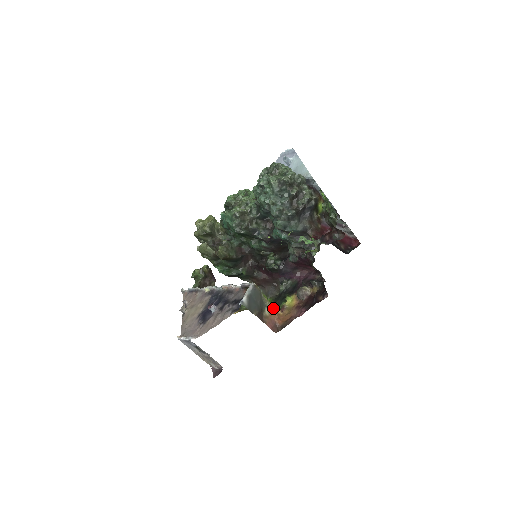
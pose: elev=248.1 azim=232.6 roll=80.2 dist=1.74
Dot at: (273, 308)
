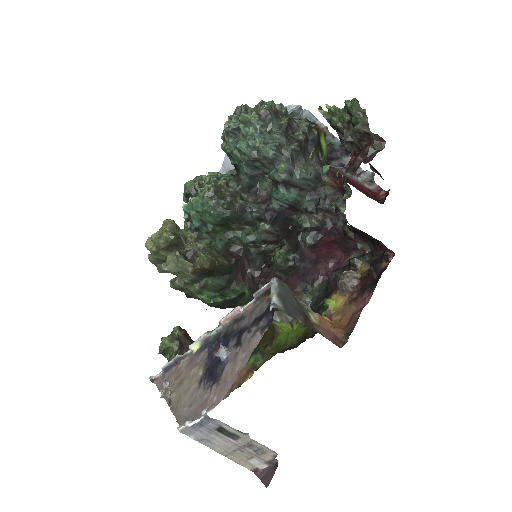
Dot at: (318, 314)
